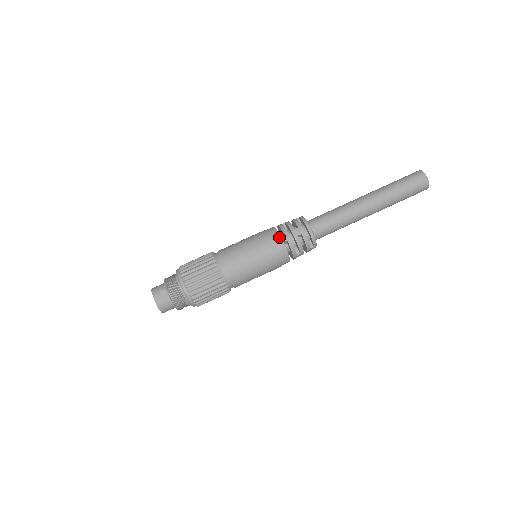
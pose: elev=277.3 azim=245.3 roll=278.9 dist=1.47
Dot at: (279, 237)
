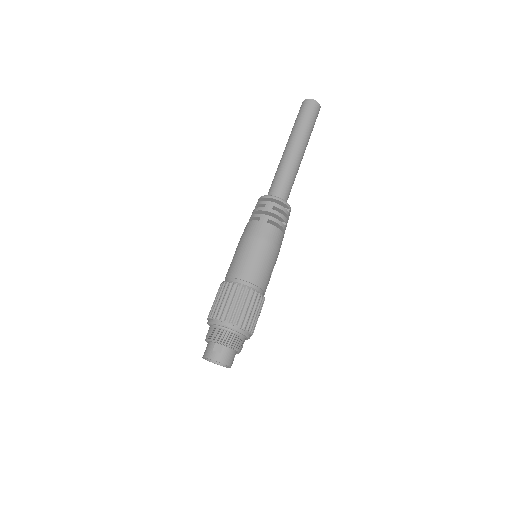
Dot at: (260, 222)
